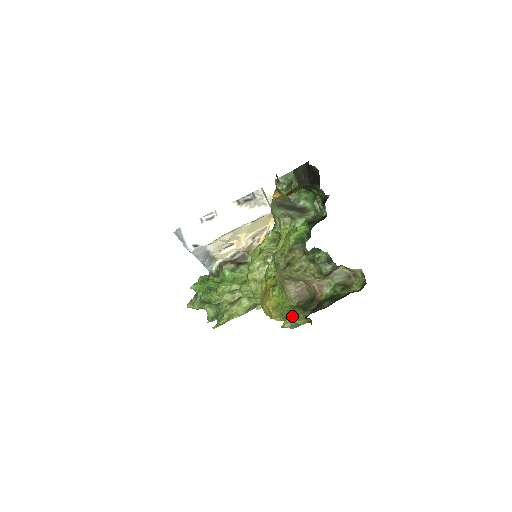
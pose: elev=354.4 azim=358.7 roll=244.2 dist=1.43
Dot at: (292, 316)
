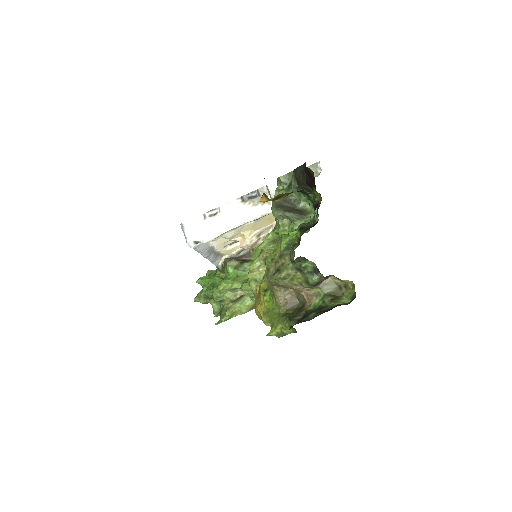
Dot at: (278, 324)
